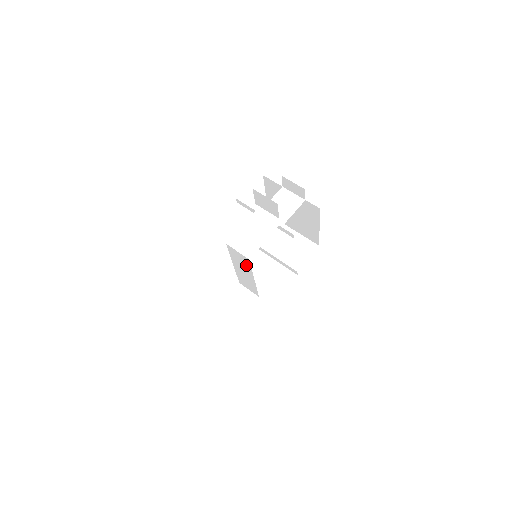
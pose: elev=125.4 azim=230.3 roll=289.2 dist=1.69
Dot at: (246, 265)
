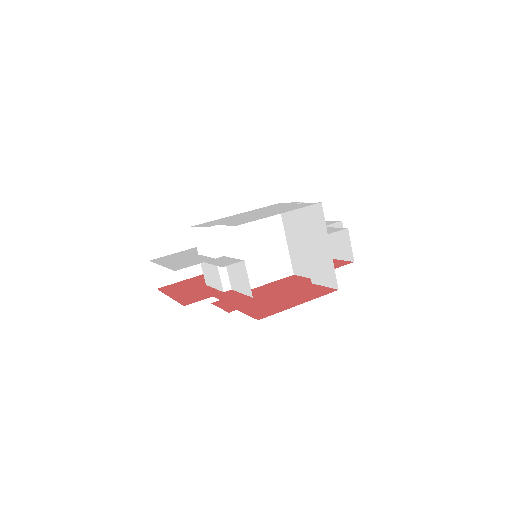
Dot at: occluded
